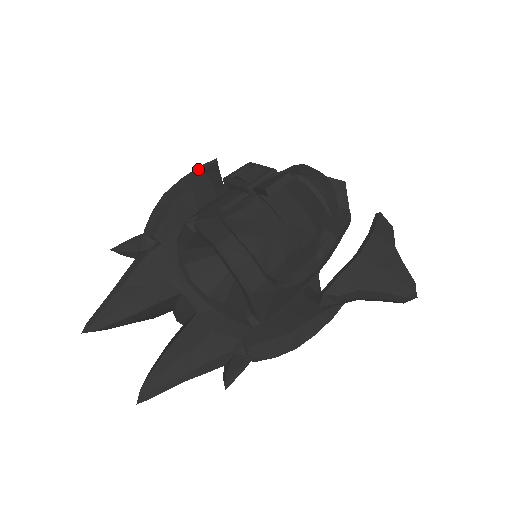
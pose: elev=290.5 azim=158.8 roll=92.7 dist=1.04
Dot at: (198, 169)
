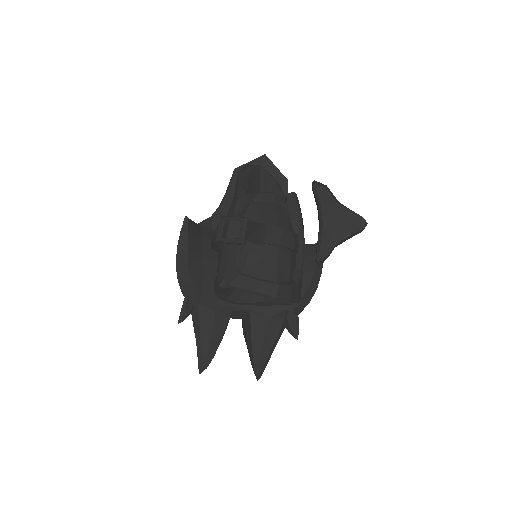
Dot at: (182, 234)
